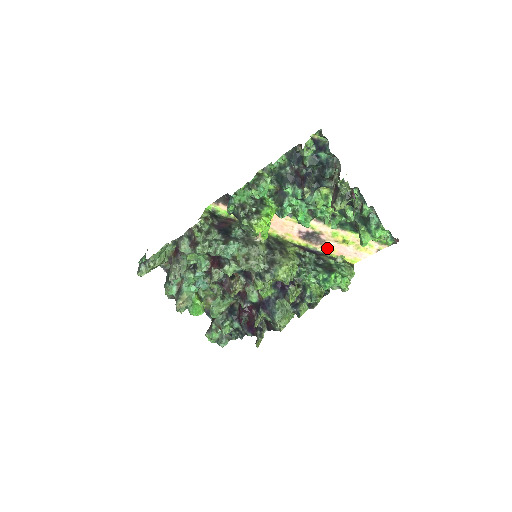
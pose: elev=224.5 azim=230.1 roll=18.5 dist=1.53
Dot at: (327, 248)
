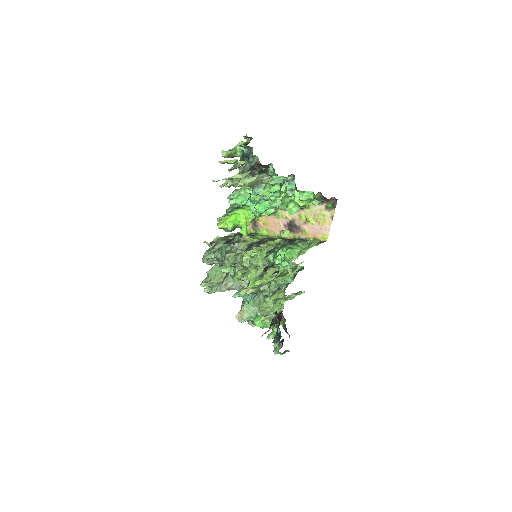
Dot at: (304, 233)
